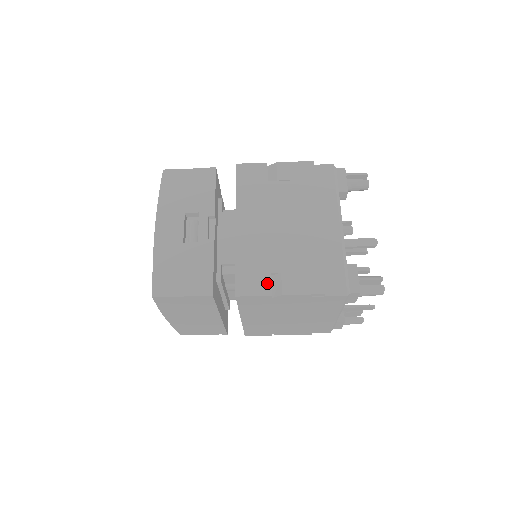
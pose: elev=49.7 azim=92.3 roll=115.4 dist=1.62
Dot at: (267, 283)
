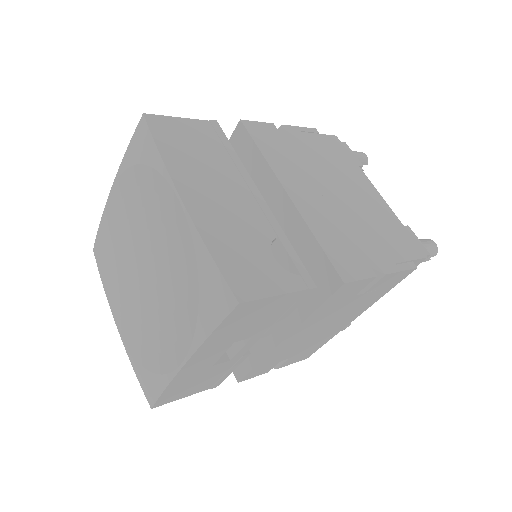
Dot at: (272, 368)
